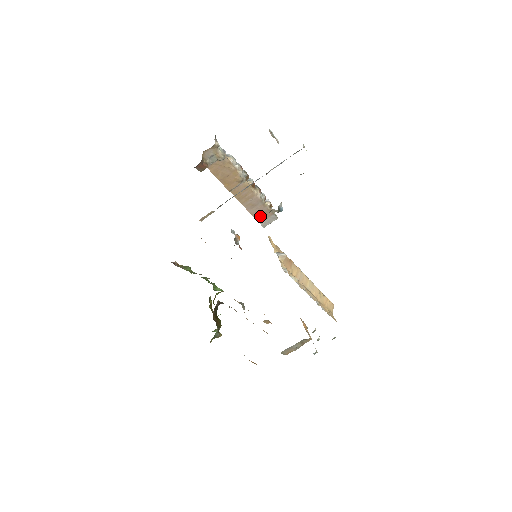
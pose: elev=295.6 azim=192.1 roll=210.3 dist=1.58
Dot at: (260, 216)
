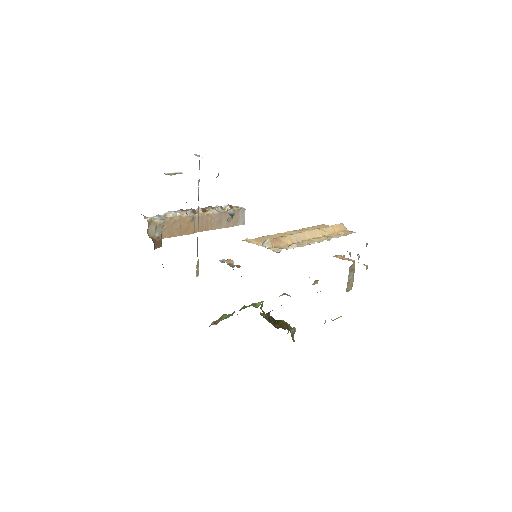
Dot at: (233, 221)
